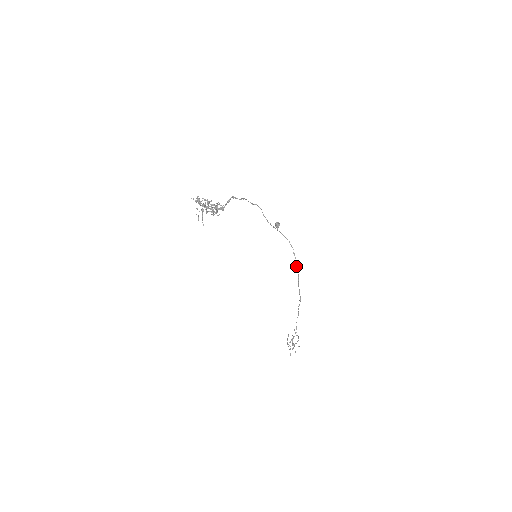
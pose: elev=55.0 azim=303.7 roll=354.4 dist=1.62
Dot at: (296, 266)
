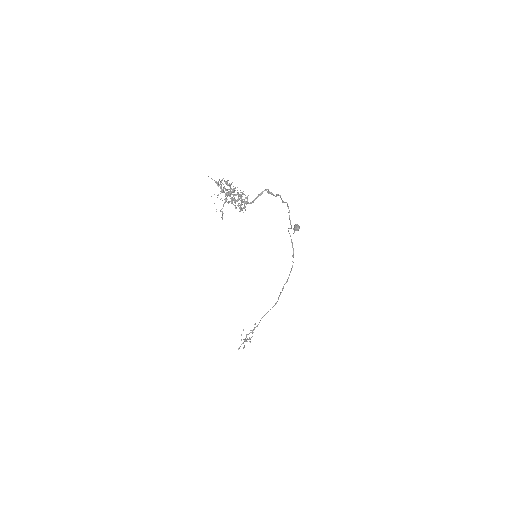
Dot at: (291, 270)
